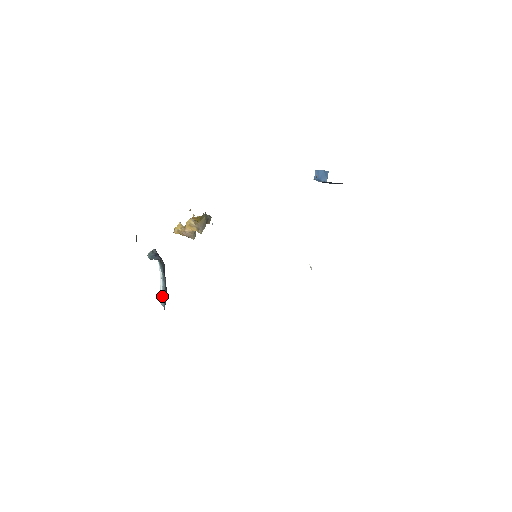
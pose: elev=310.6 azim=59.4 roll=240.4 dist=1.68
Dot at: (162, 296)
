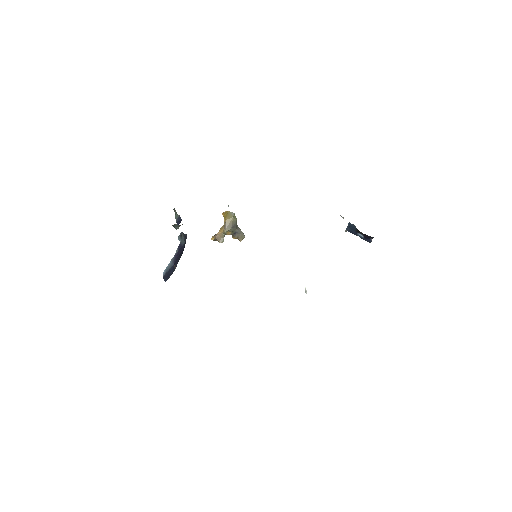
Dot at: occluded
